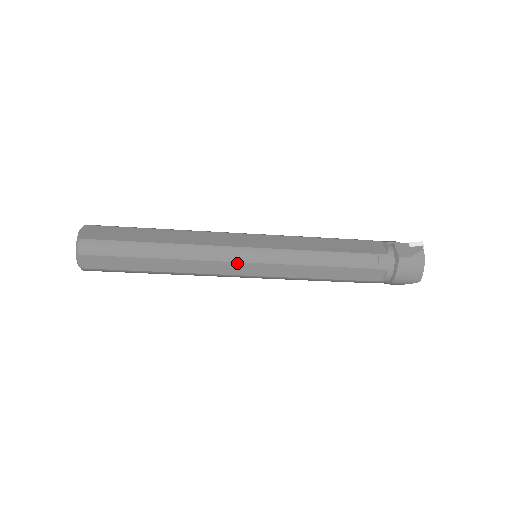
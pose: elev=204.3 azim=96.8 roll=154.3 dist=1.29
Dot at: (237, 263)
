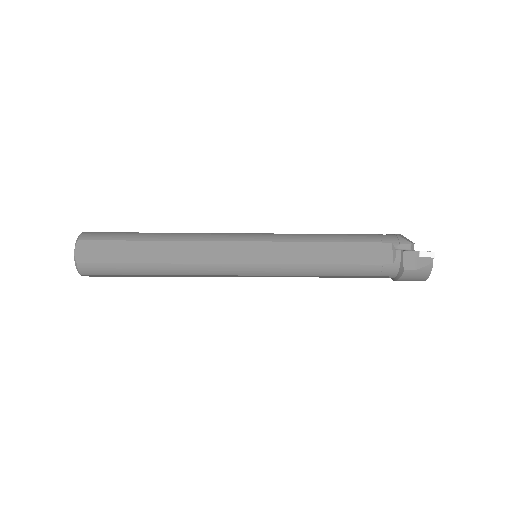
Dot at: (235, 275)
